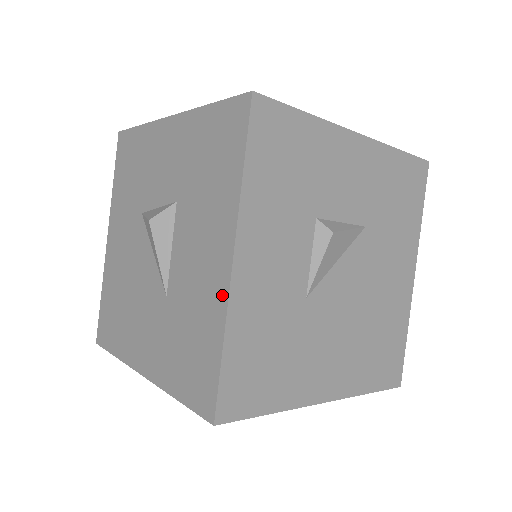
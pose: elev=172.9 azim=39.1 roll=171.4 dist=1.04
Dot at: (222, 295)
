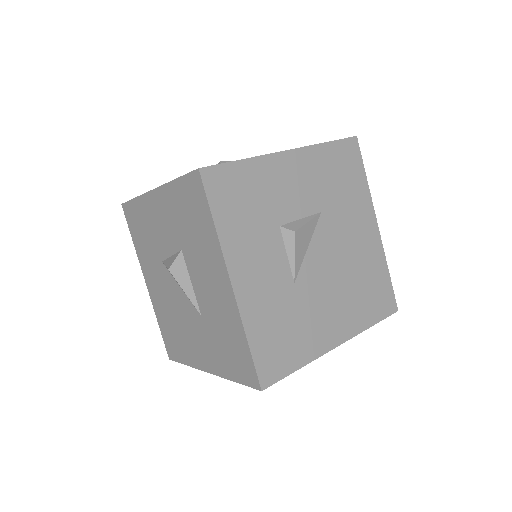
Dot at: (234, 307)
